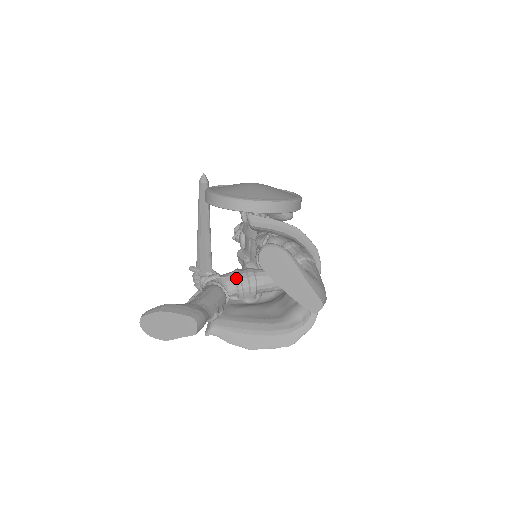
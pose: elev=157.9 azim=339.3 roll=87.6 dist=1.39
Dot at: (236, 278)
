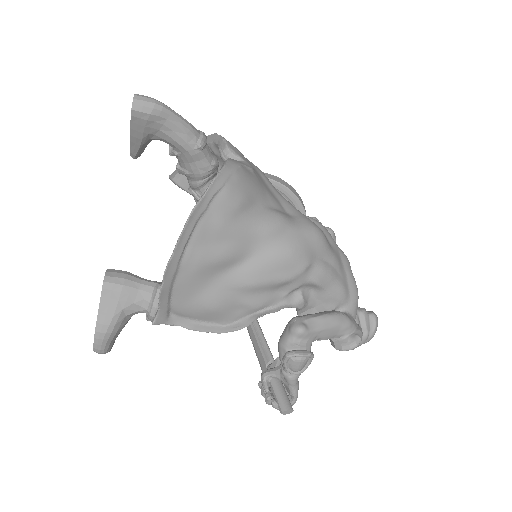
Dot at: occluded
